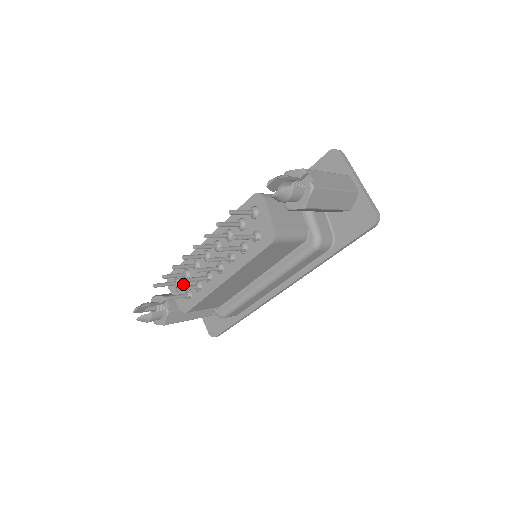
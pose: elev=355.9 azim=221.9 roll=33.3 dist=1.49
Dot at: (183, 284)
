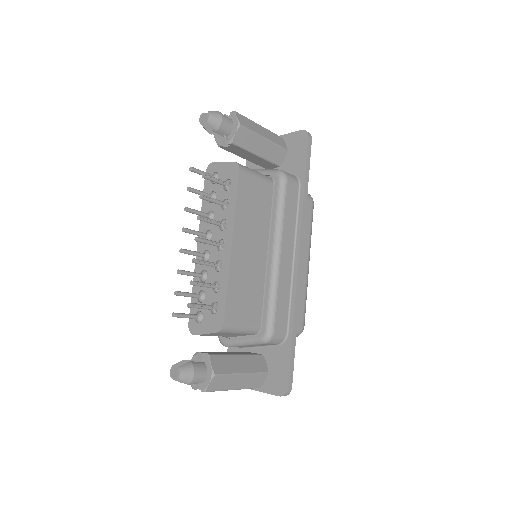
Dot at: occluded
